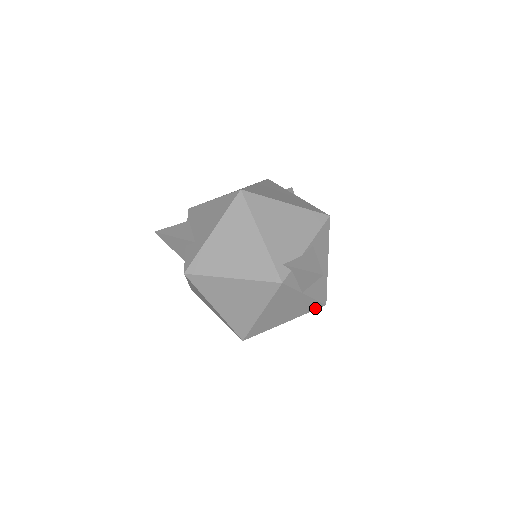
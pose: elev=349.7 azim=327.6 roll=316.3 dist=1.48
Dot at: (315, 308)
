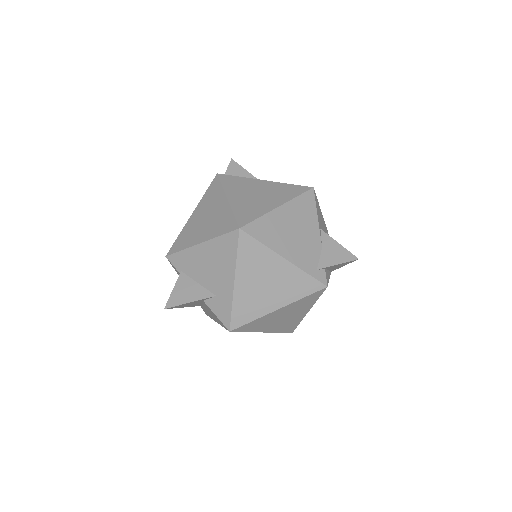
Dot at: occluded
